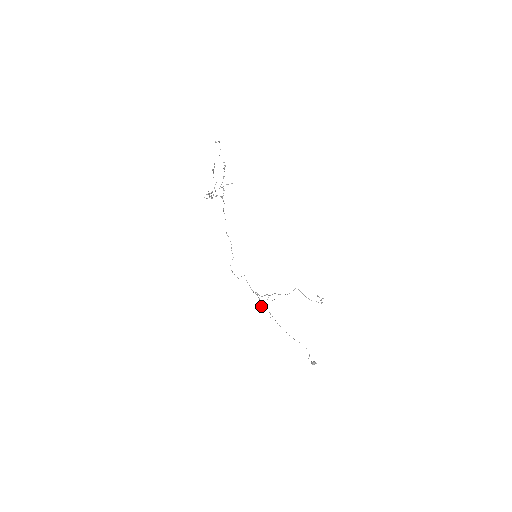
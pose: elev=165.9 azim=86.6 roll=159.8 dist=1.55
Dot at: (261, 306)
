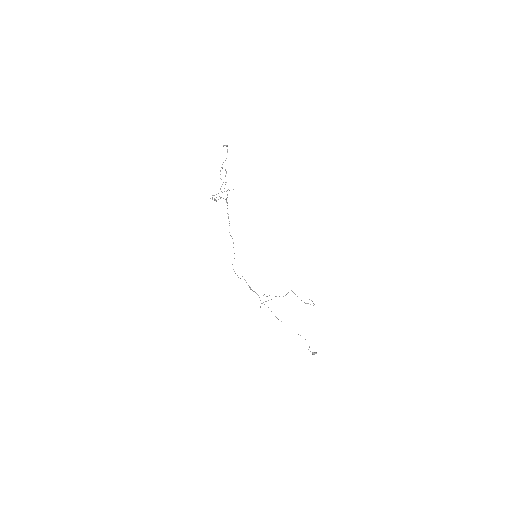
Dot at: (261, 303)
